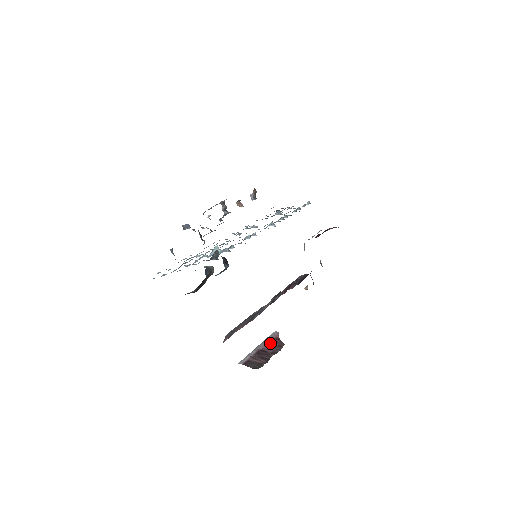
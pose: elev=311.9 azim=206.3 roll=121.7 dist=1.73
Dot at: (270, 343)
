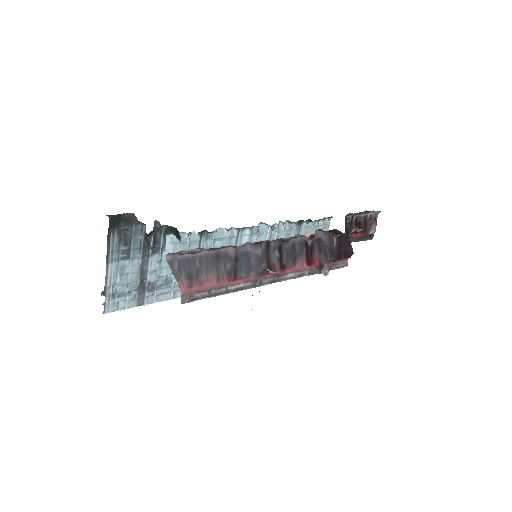
Dot at: occluded
